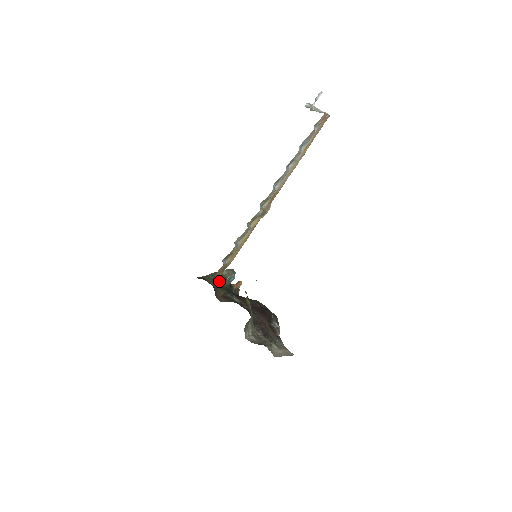
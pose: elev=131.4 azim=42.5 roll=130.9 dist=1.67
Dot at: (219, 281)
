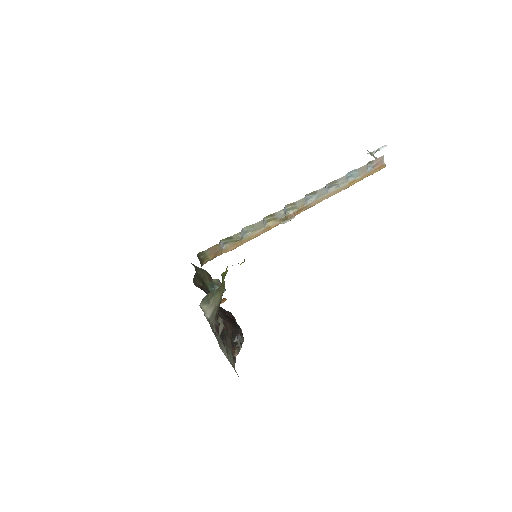
Dot at: (205, 280)
